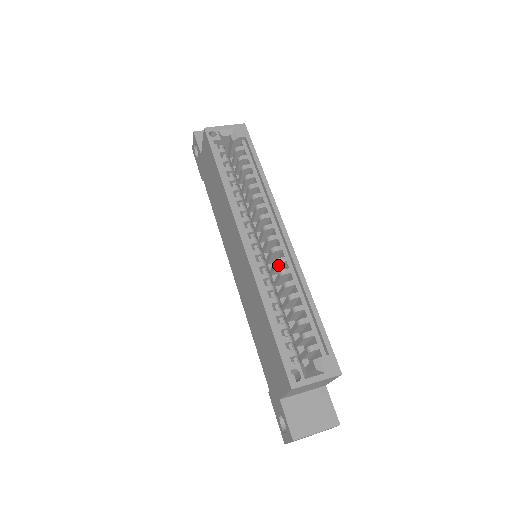
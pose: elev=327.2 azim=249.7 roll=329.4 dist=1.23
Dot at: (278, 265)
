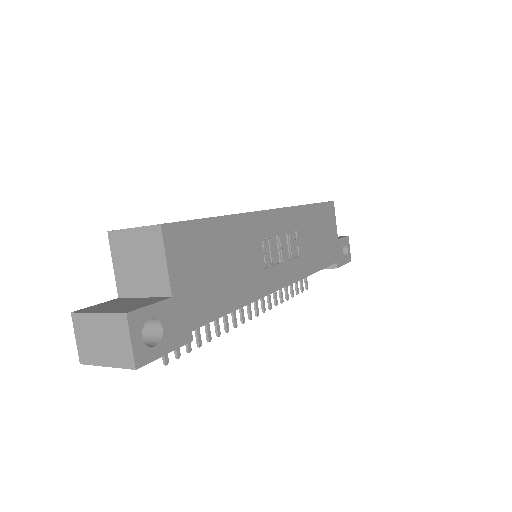
Dot at: occluded
